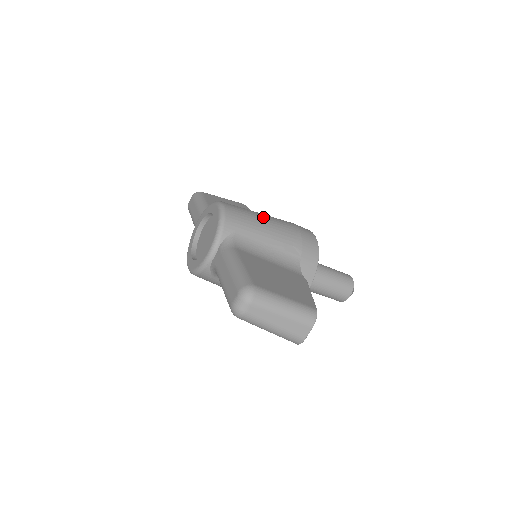
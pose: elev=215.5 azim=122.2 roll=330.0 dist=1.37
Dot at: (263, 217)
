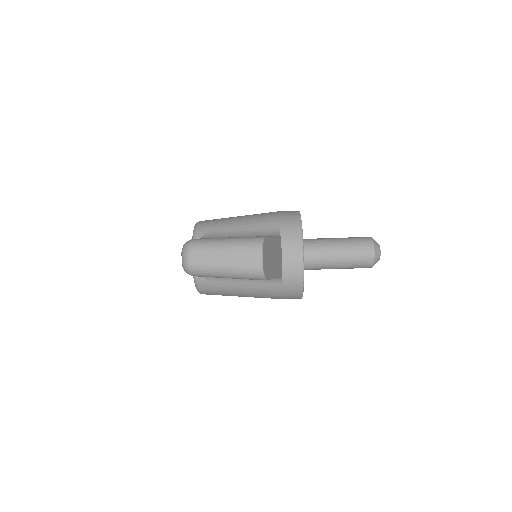
Dot at: (239, 216)
